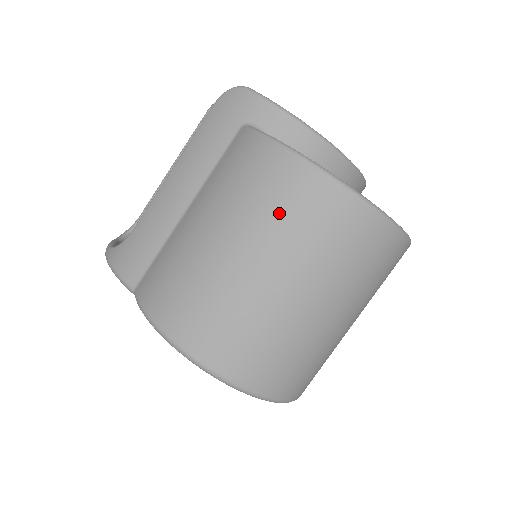
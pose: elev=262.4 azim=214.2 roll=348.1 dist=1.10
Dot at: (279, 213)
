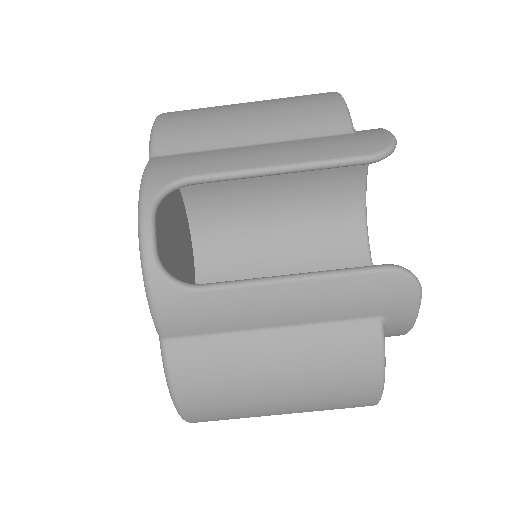
Dot at: (330, 404)
